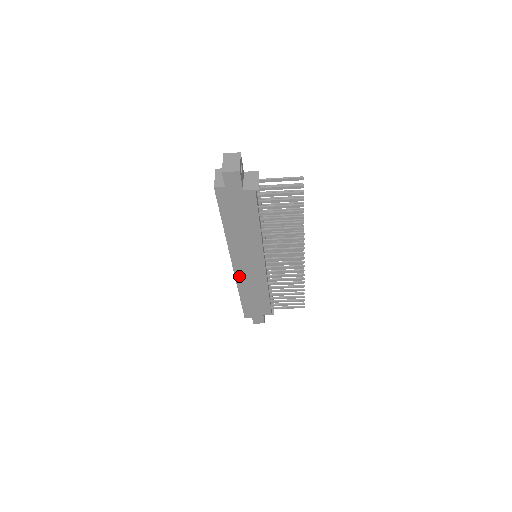
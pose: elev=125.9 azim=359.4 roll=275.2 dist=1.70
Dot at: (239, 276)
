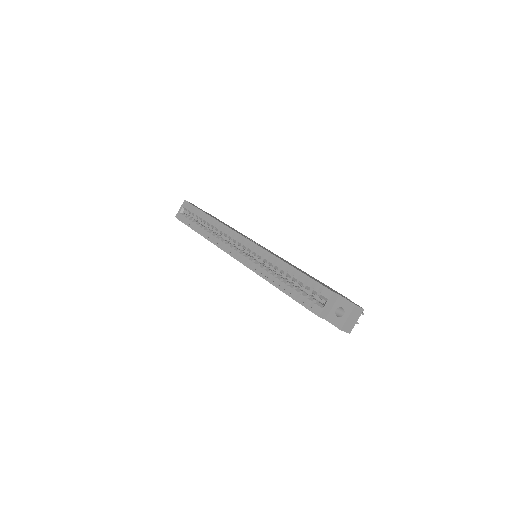
Dot at: occluded
